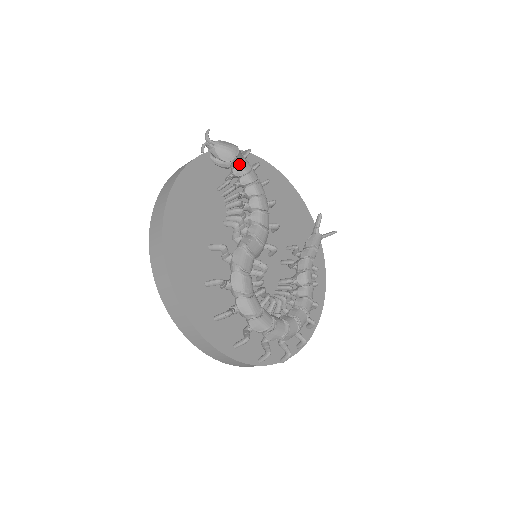
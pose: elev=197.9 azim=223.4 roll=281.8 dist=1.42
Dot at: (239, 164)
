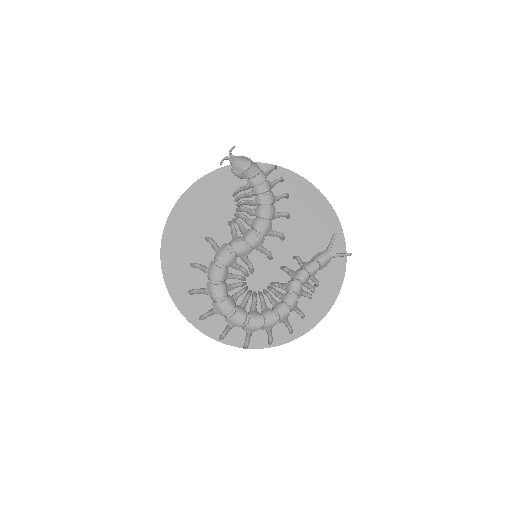
Dot at: (251, 177)
